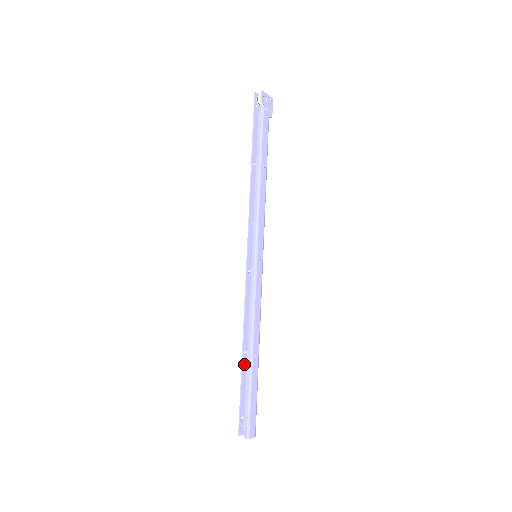
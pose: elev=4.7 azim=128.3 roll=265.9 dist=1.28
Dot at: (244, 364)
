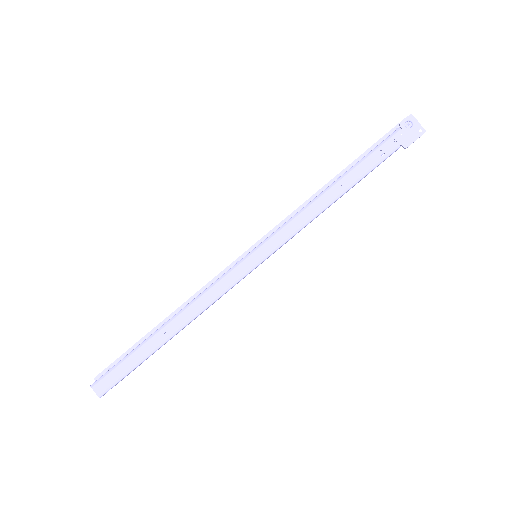
Dot at: occluded
